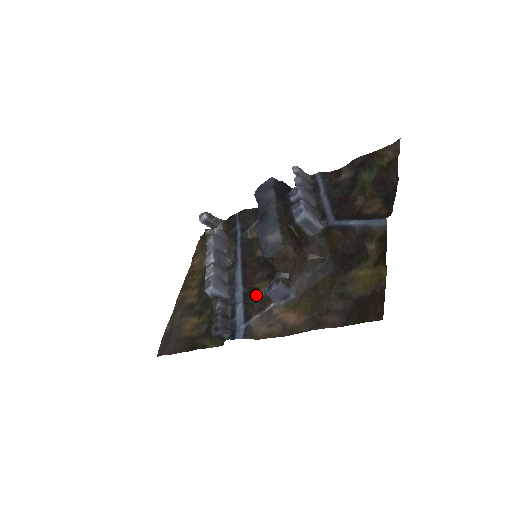
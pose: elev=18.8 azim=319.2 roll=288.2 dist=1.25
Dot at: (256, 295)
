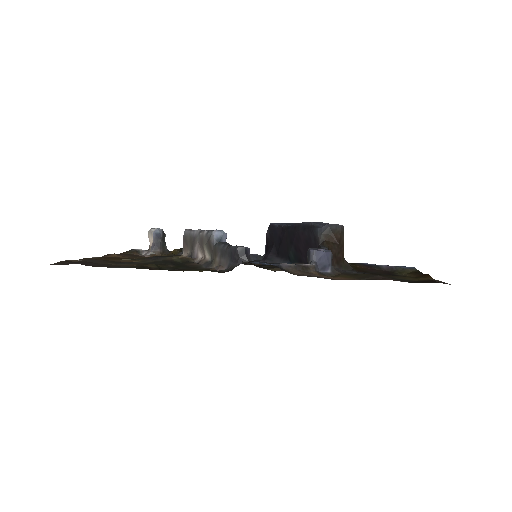
Dot at: occluded
